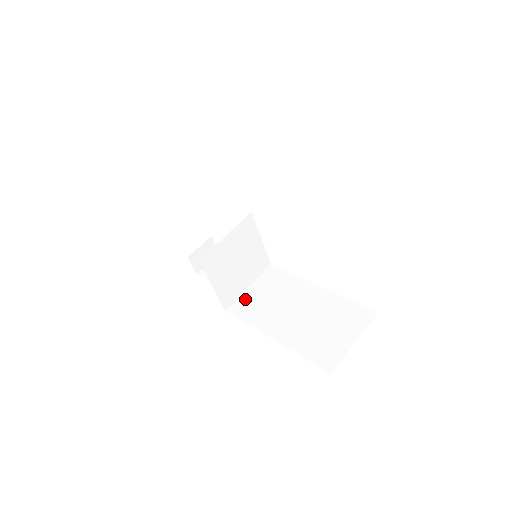
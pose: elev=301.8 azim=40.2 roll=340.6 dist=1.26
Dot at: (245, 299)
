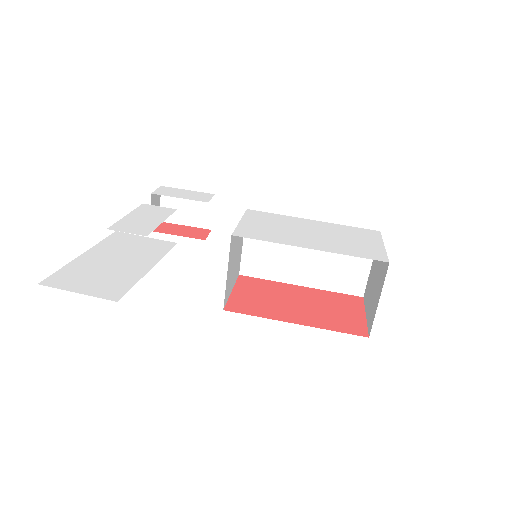
Dot at: (249, 257)
